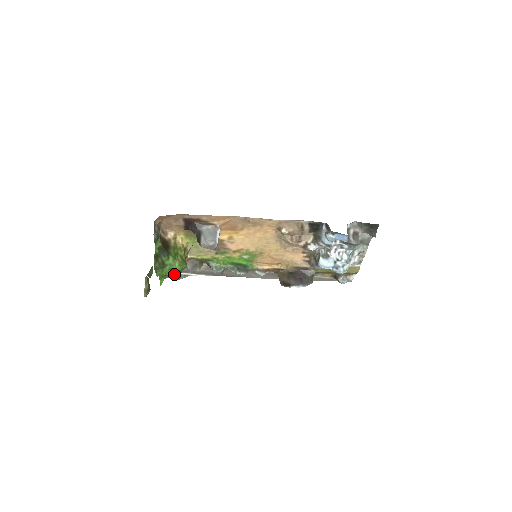
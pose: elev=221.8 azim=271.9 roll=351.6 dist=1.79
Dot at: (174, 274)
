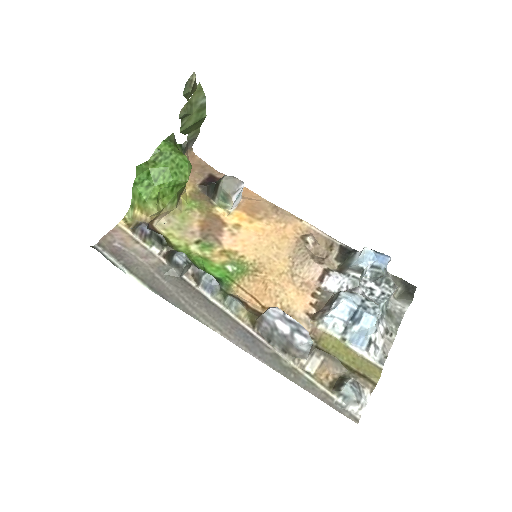
Dot at: (174, 164)
